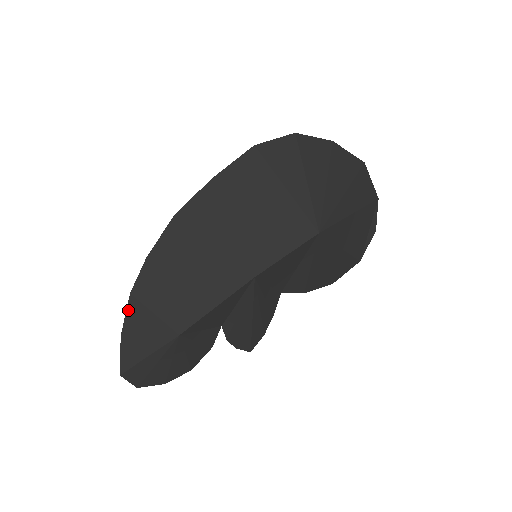
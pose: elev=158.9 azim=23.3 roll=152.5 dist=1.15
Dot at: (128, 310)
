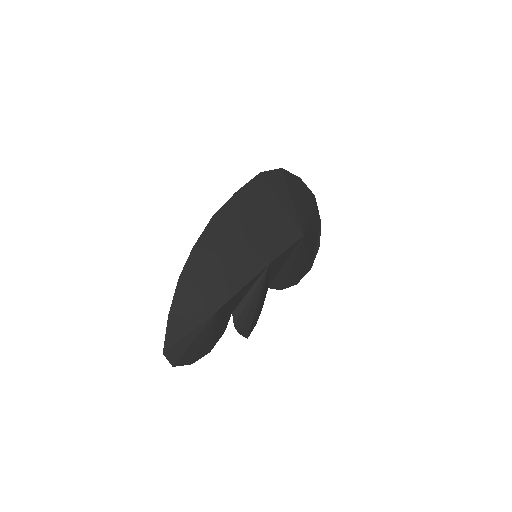
Dot at: (176, 292)
